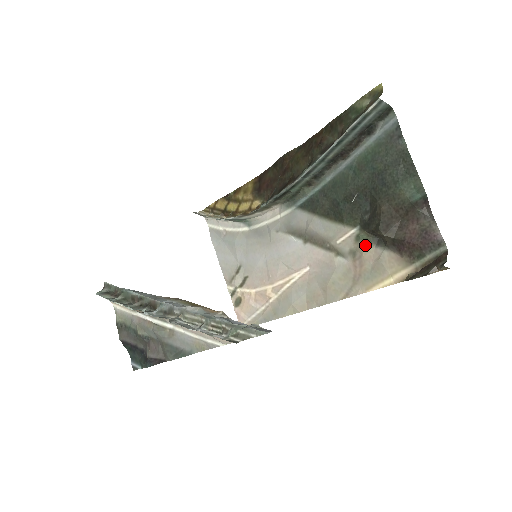
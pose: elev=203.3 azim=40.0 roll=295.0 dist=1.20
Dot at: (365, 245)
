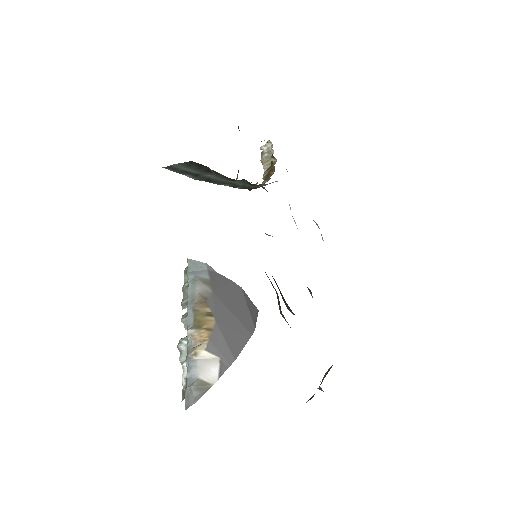
Dot at: occluded
